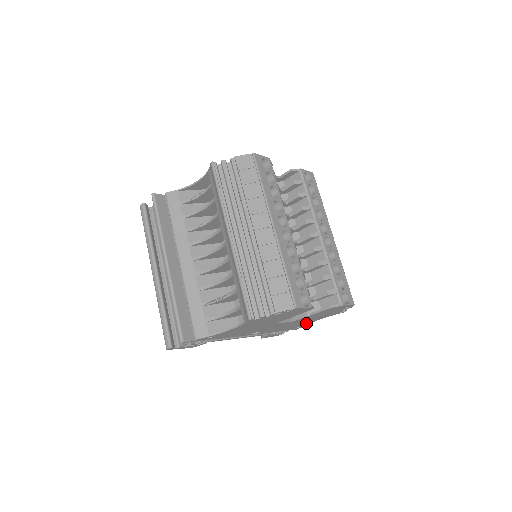
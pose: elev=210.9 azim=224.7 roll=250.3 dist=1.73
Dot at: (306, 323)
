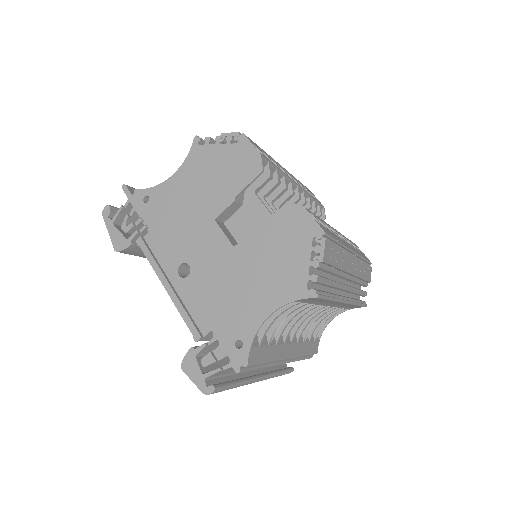
Dot at: (253, 317)
